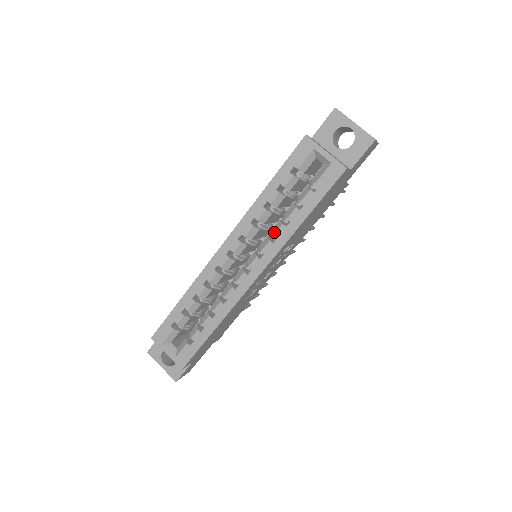
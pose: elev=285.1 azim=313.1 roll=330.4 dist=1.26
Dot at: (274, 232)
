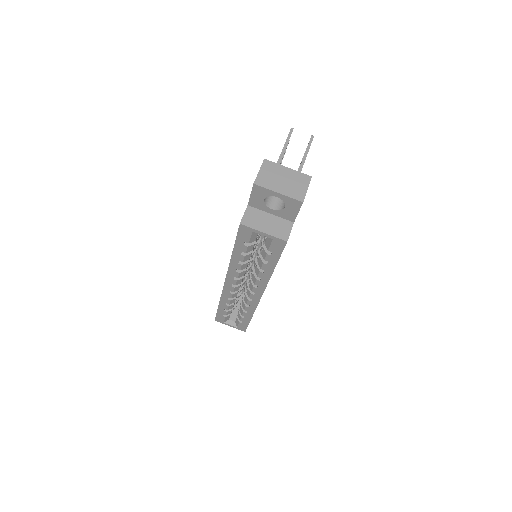
Dot at: (257, 275)
